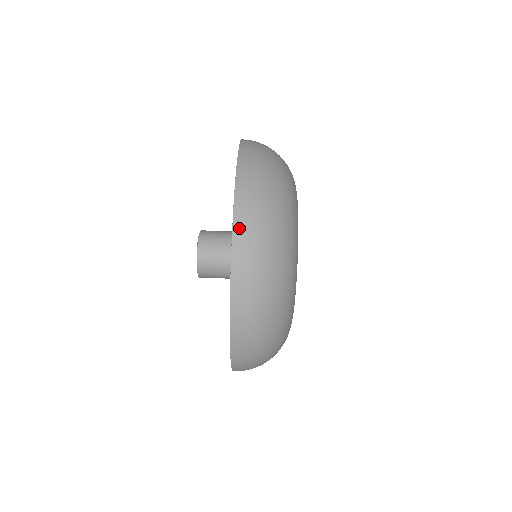
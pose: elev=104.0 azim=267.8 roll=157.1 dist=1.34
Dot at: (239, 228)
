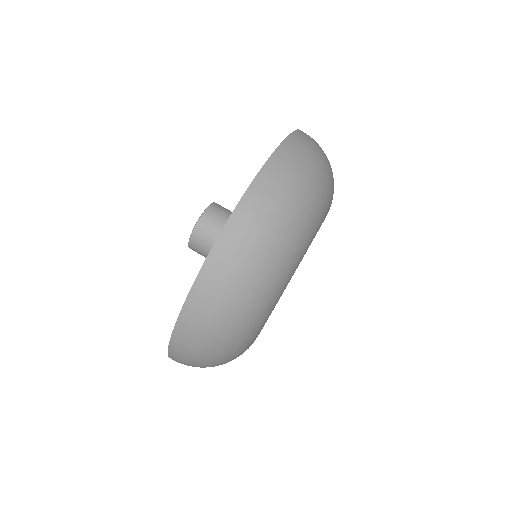
Dot at: (281, 154)
